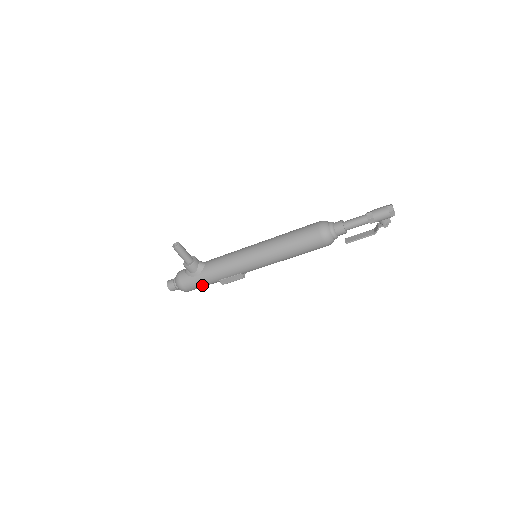
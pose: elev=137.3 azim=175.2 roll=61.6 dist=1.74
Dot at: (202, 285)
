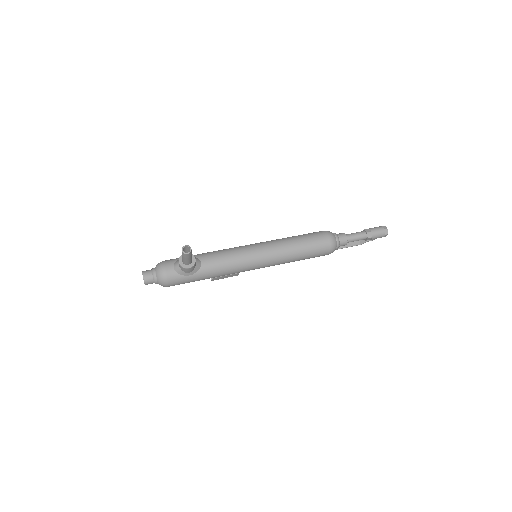
Dot at: occluded
